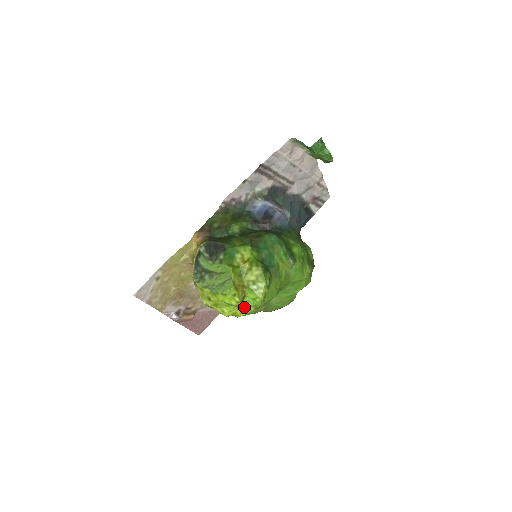
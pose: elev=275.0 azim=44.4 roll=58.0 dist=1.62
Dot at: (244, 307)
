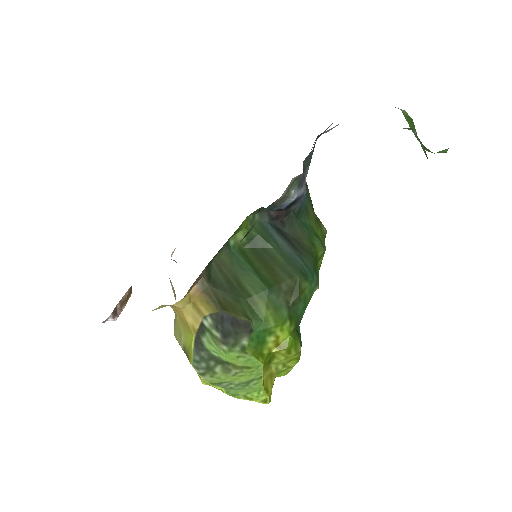
Dot at: occluded
